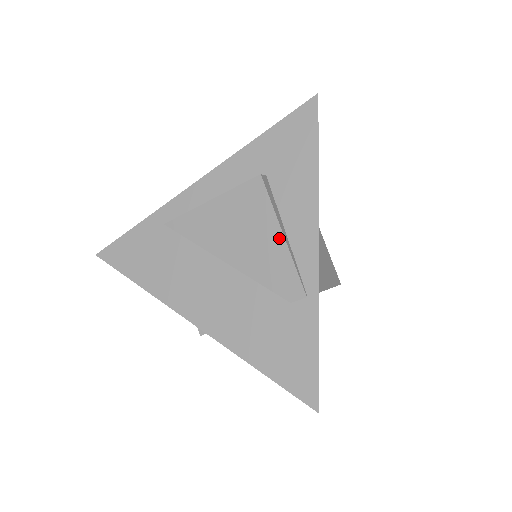
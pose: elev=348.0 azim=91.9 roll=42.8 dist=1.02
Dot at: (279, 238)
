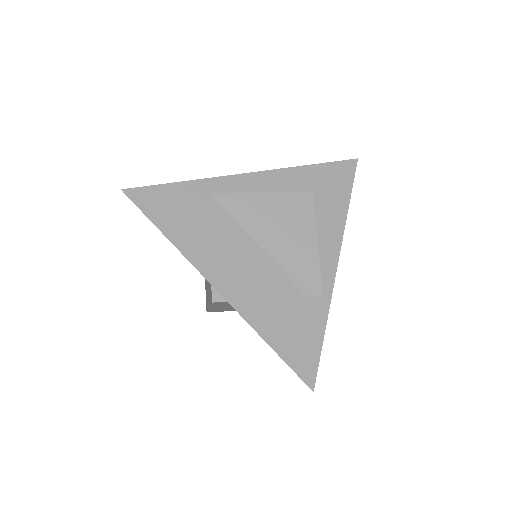
Dot at: (313, 244)
